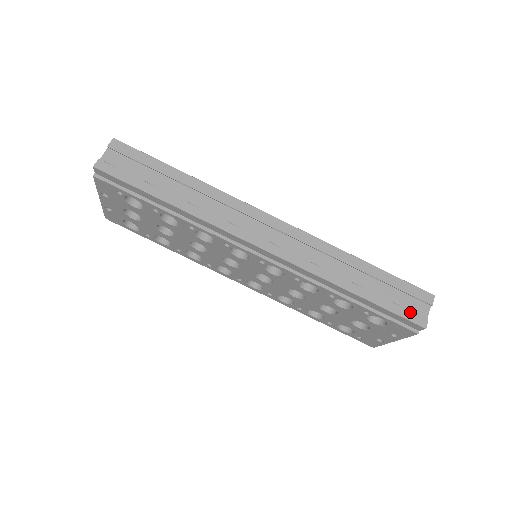
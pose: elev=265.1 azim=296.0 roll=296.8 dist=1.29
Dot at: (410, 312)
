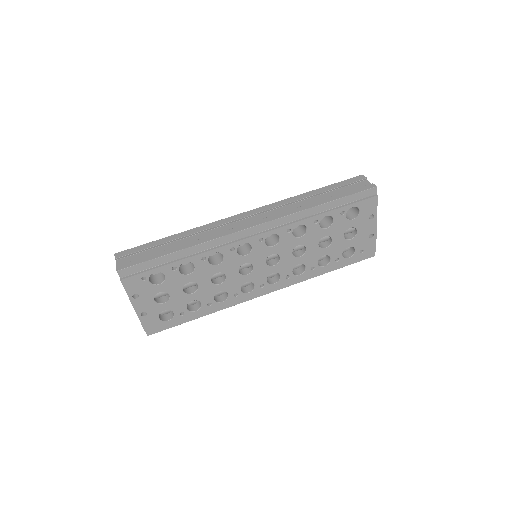
Dot at: (360, 188)
